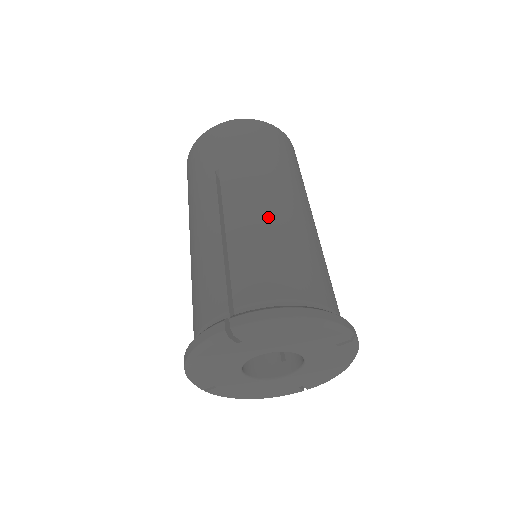
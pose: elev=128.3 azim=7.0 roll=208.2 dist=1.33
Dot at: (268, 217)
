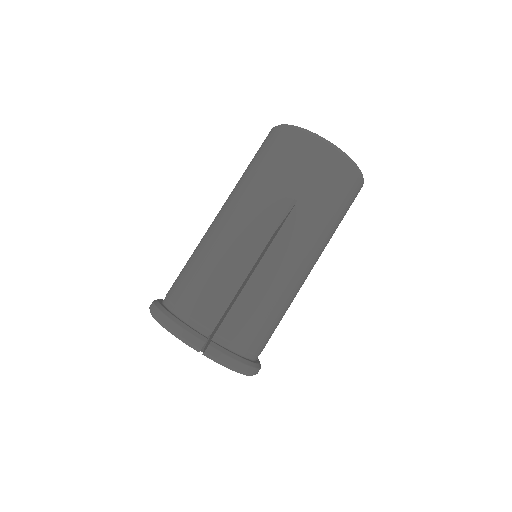
Dot at: (287, 280)
